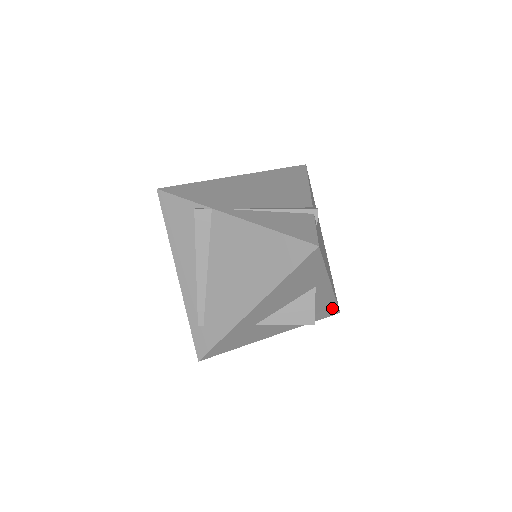
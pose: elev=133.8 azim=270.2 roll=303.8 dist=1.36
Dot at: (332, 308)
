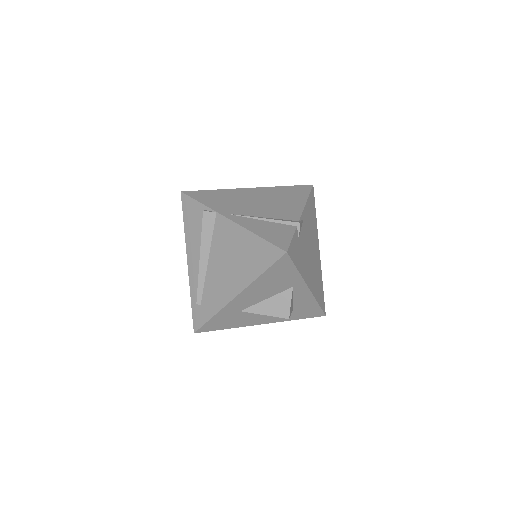
Dot at: (316, 310)
